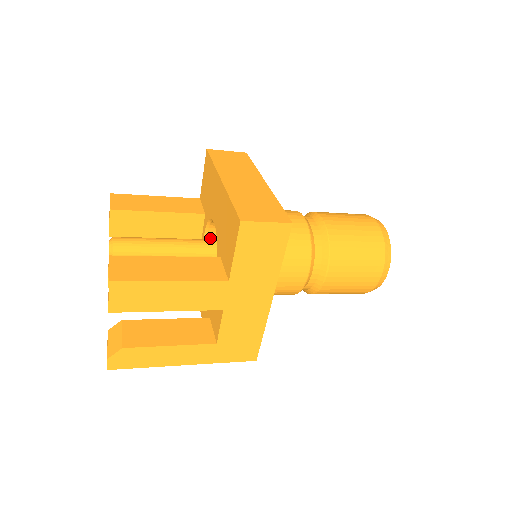
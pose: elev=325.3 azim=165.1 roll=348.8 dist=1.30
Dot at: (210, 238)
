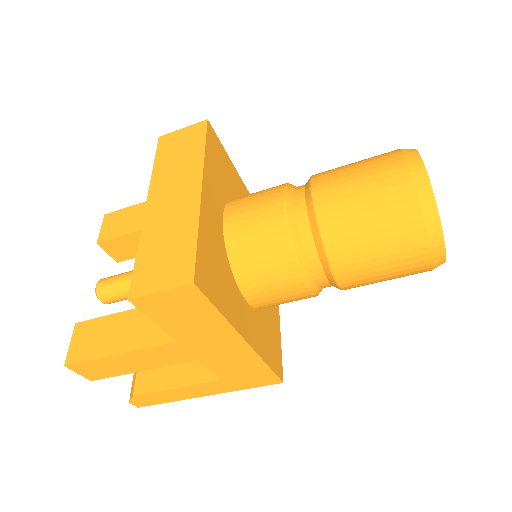
Dot at: occluded
